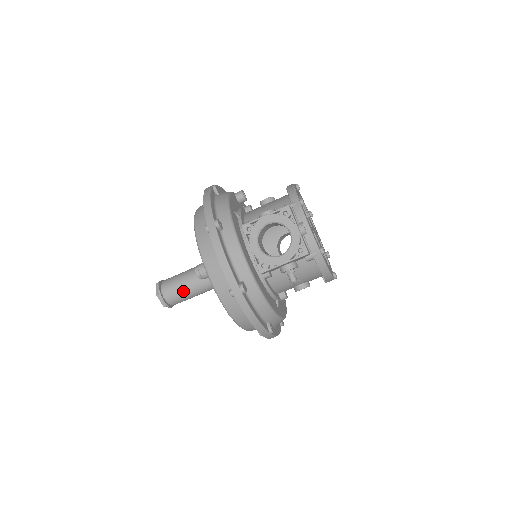
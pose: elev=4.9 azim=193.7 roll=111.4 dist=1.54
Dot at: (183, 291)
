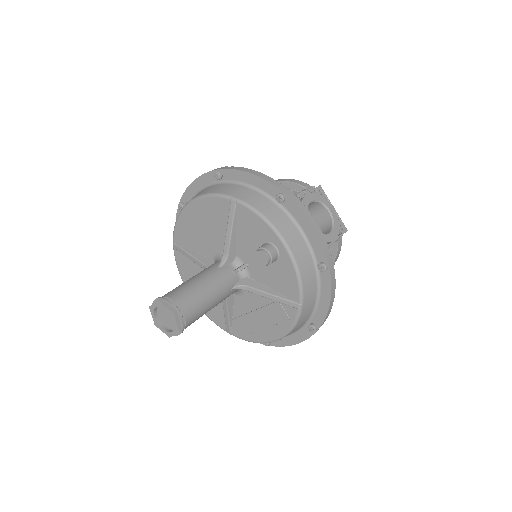
Dot at: (204, 302)
